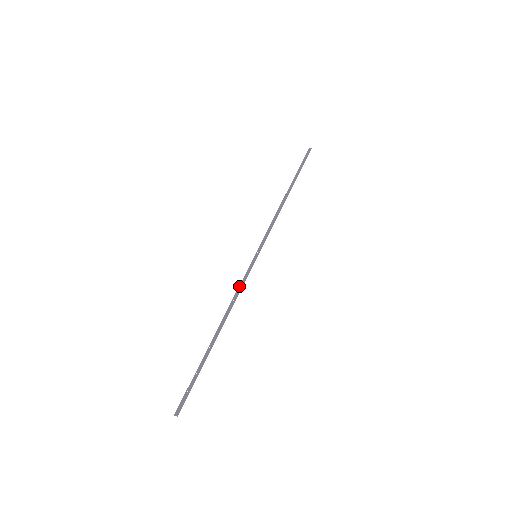
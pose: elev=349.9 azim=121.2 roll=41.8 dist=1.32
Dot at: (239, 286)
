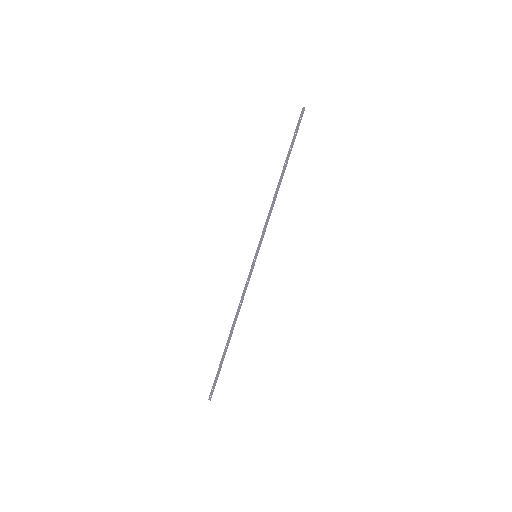
Dot at: (244, 289)
